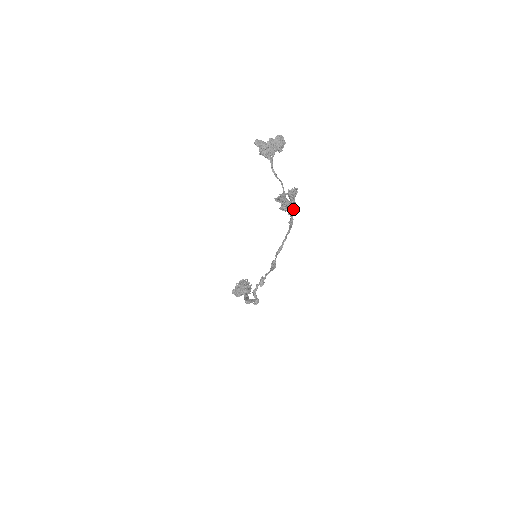
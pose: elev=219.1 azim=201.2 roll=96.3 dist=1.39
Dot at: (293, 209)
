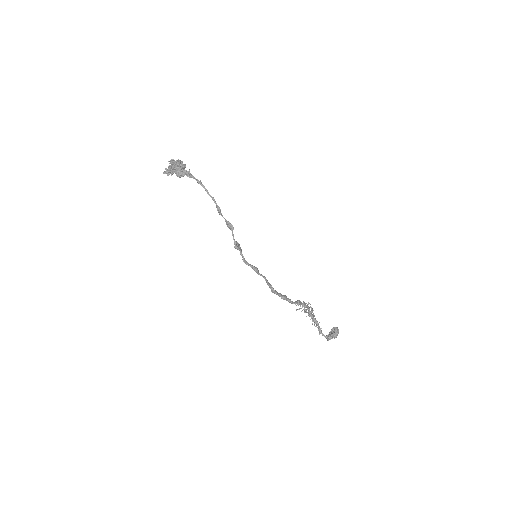
Dot at: (188, 172)
